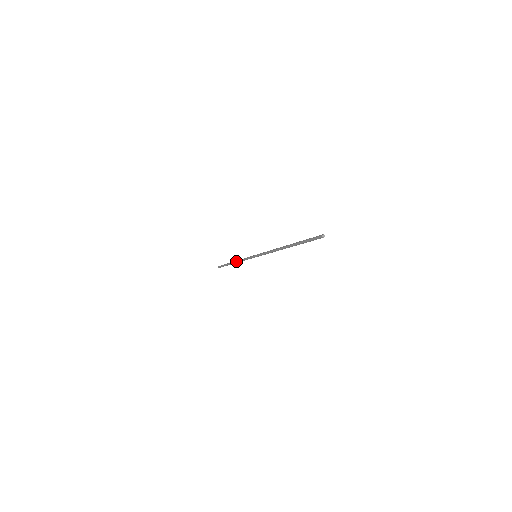
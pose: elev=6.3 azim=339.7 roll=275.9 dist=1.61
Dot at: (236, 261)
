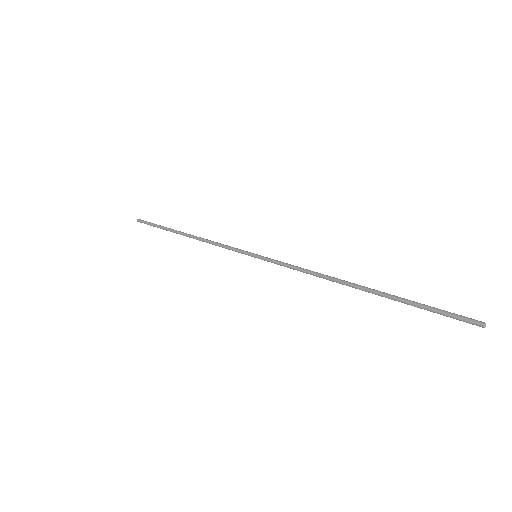
Dot at: occluded
